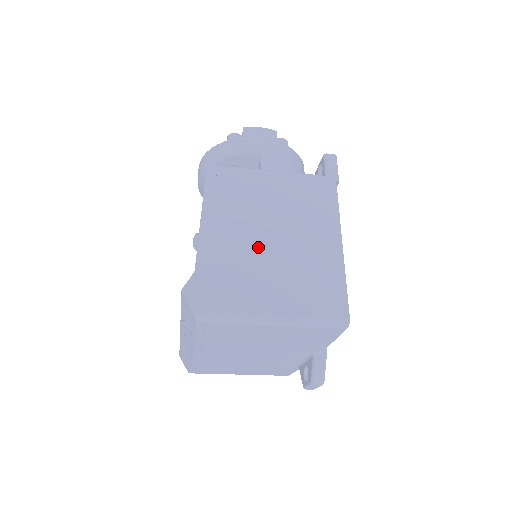
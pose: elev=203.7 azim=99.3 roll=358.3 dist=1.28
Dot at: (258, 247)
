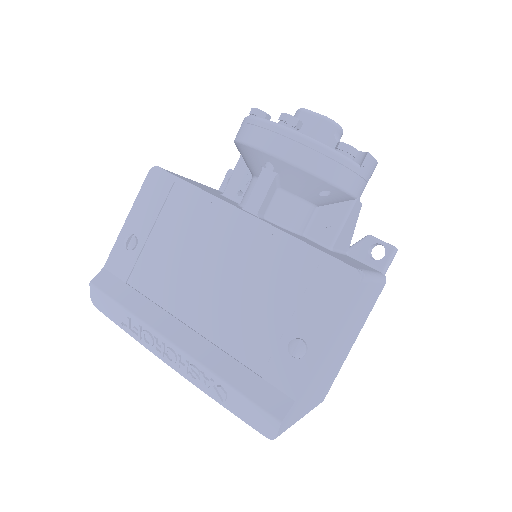
Dot at: (330, 362)
